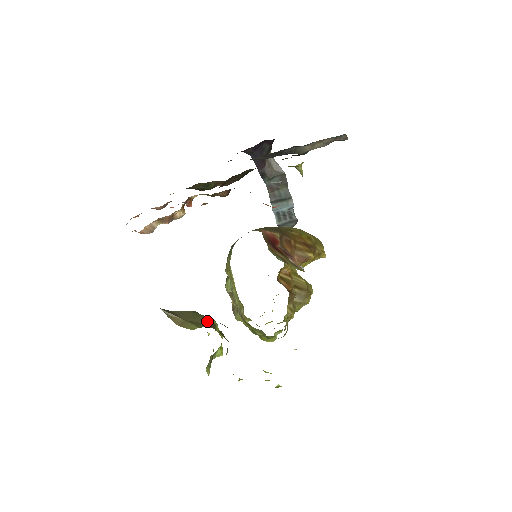
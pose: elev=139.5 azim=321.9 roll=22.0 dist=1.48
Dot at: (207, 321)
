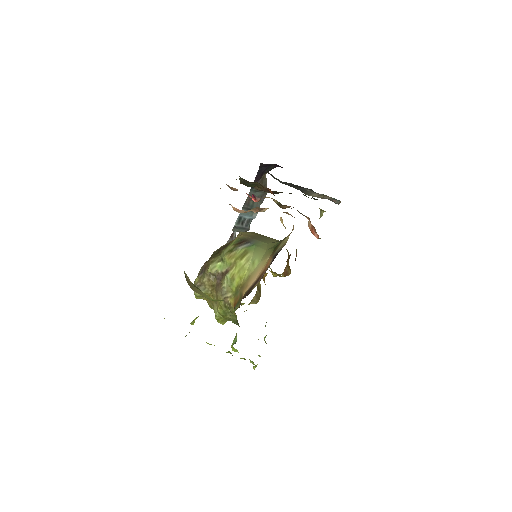
Dot at: occluded
